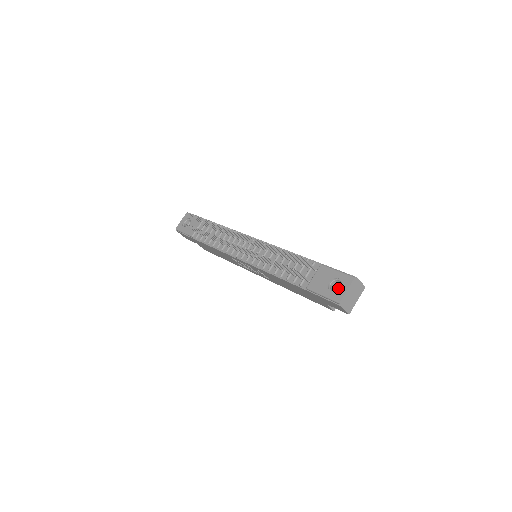
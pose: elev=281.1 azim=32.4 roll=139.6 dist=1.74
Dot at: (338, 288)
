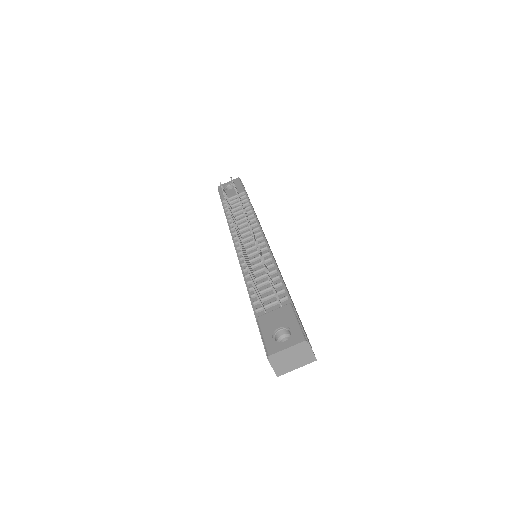
Dot at: occluded
